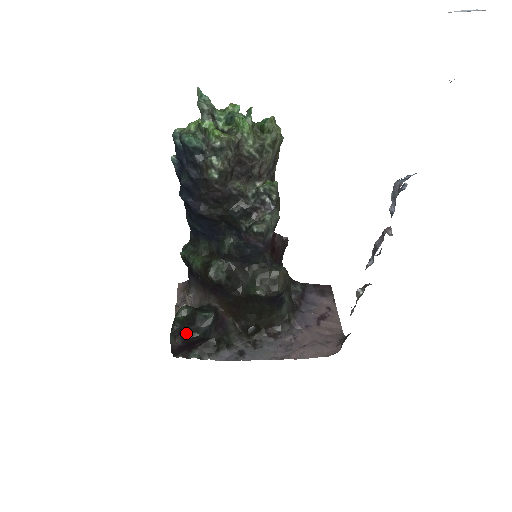
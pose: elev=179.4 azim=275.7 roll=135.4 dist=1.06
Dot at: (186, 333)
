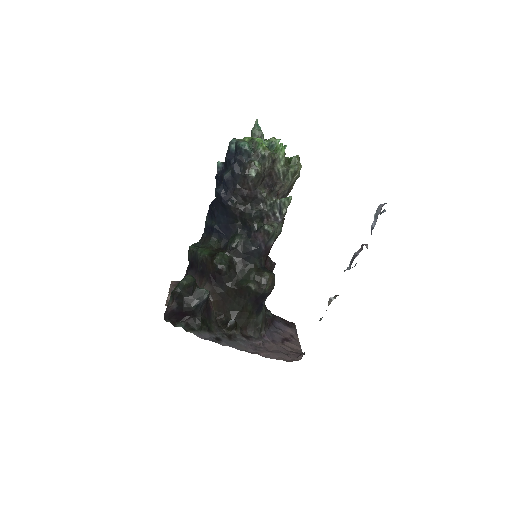
Dot at: (182, 301)
